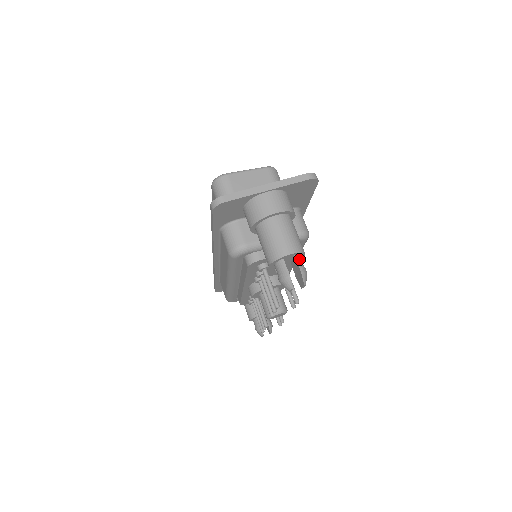
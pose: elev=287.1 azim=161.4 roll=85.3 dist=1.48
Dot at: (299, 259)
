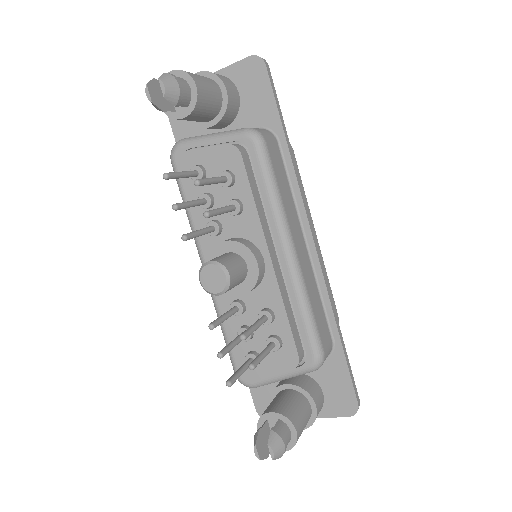
Dot at: (180, 78)
